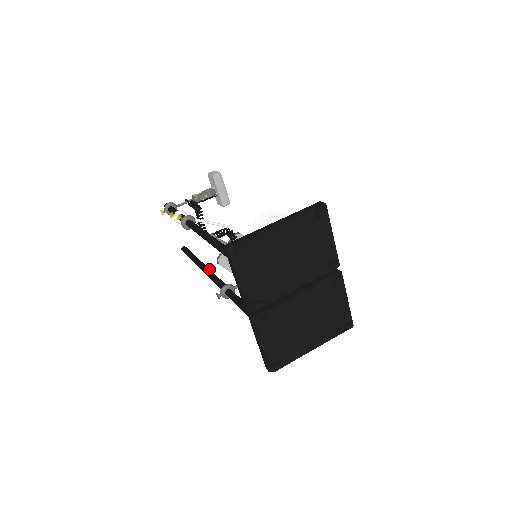
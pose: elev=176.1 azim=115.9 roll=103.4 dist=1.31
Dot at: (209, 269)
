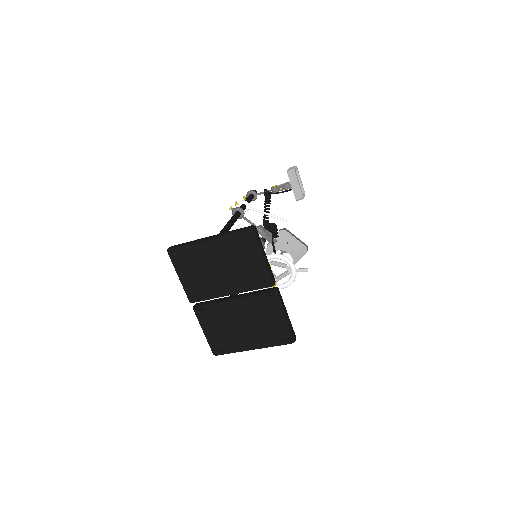
Dot at: occluded
